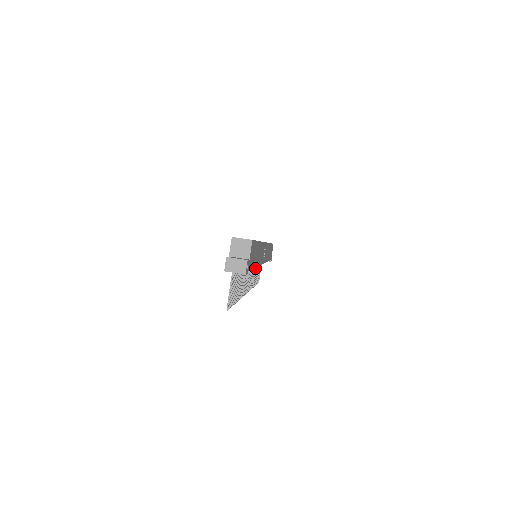
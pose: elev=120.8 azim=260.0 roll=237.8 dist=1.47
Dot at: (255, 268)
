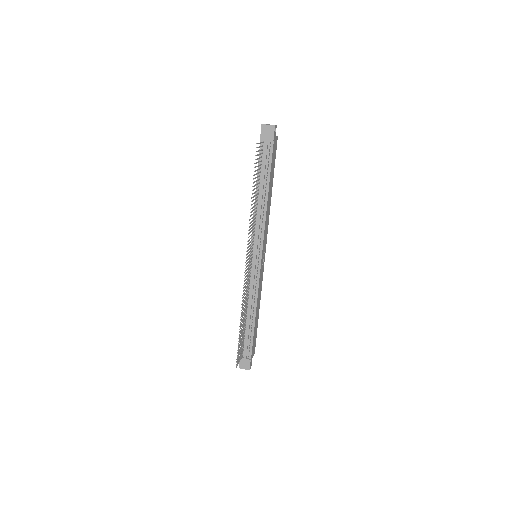
Dot at: occluded
